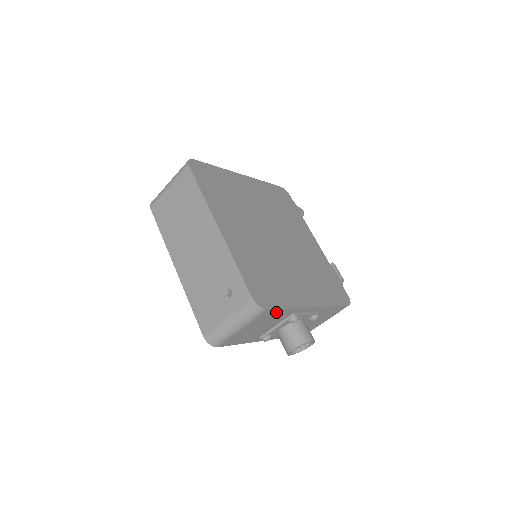
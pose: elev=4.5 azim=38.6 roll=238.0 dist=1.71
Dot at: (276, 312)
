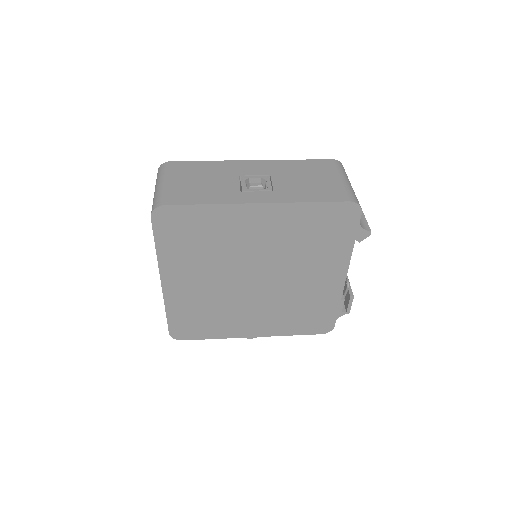
Dot at: occluded
